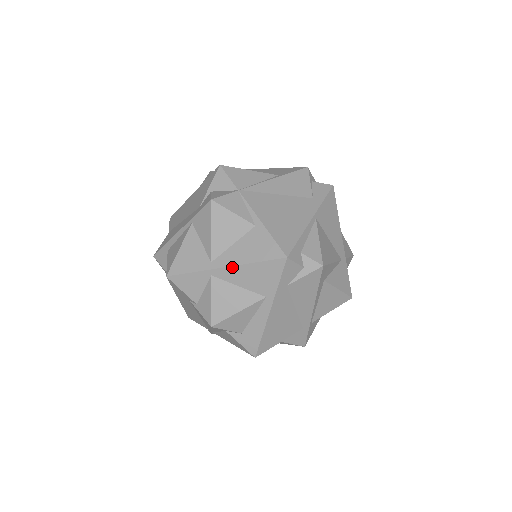
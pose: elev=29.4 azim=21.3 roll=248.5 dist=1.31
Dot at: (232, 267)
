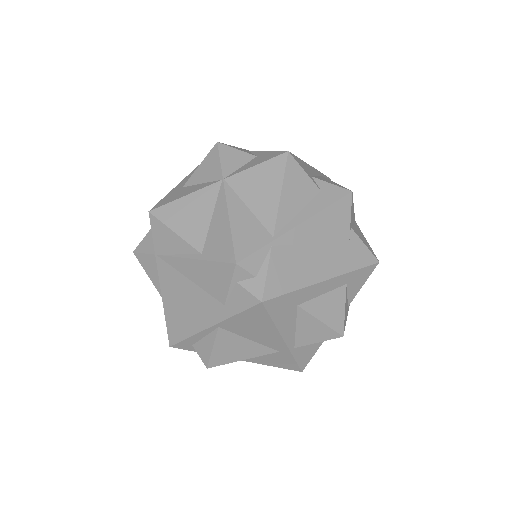
Dot at: occluded
